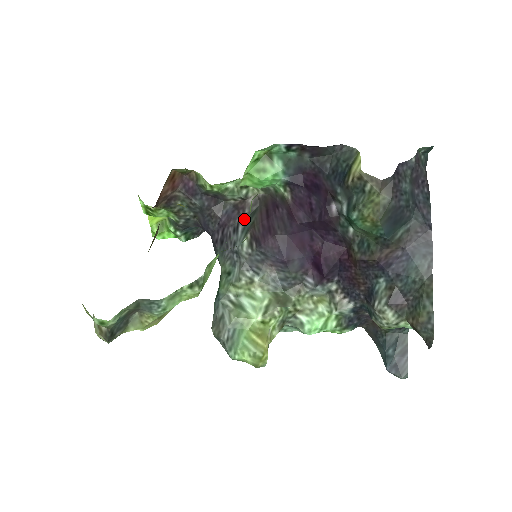
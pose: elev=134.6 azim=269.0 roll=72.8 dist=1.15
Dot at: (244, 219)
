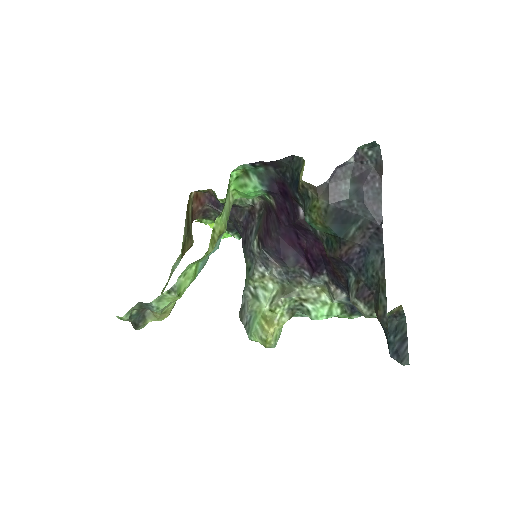
Dot at: (256, 222)
